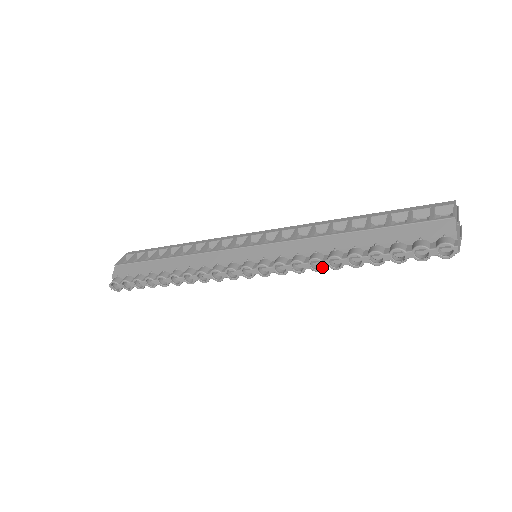
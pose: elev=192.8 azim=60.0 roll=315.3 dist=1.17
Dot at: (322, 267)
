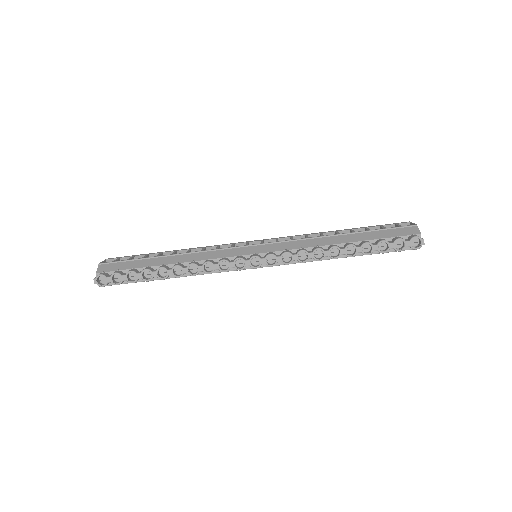
Dot at: (324, 256)
